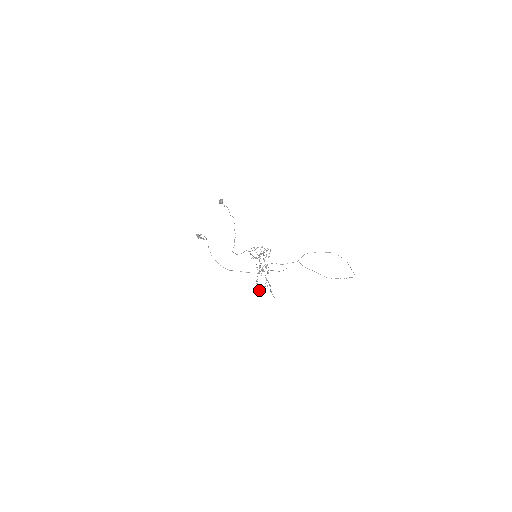
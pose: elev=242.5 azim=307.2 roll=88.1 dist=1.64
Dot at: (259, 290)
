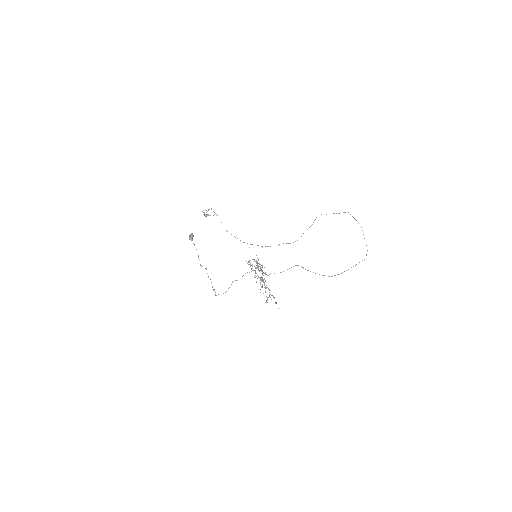
Dot at: (266, 296)
